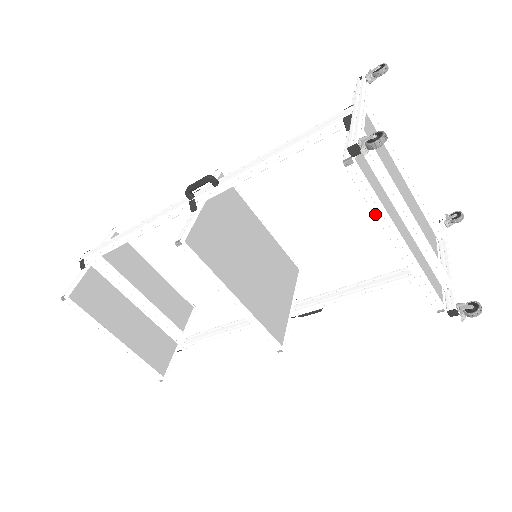
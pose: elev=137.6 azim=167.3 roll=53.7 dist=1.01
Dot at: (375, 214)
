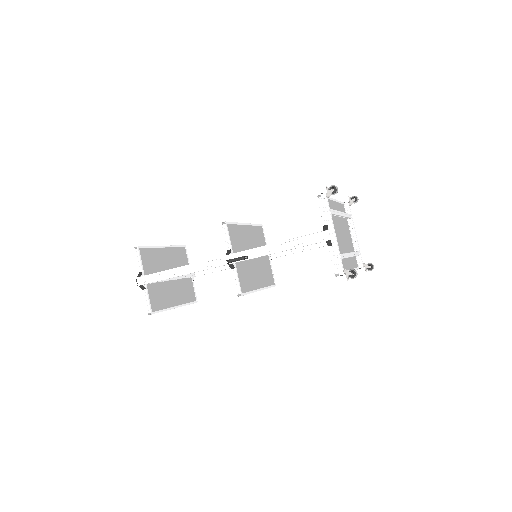
Dot at: occluded
